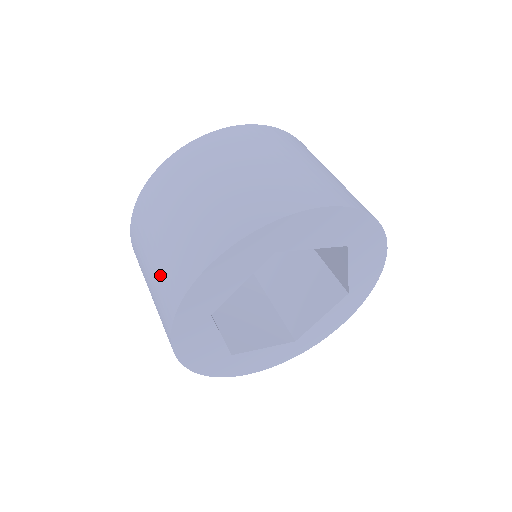
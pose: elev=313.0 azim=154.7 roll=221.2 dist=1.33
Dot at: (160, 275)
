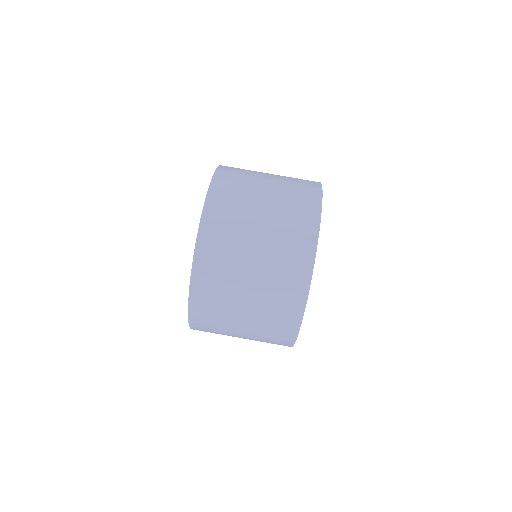
Dot at: (269, 299)
